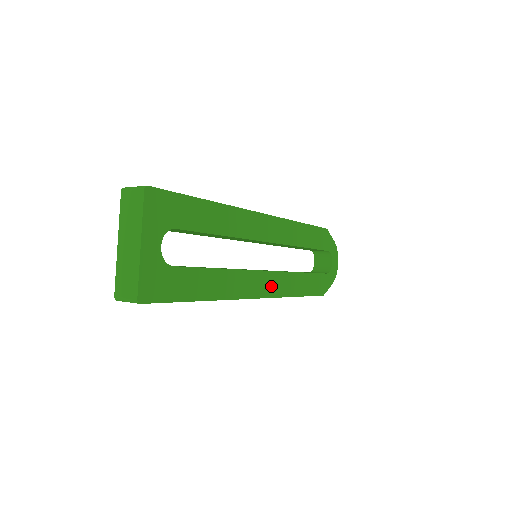
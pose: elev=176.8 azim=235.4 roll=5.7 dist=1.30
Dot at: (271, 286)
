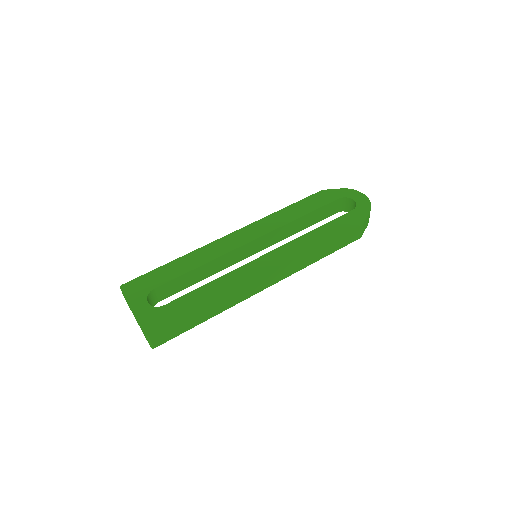
Dot at: (277, 259)
